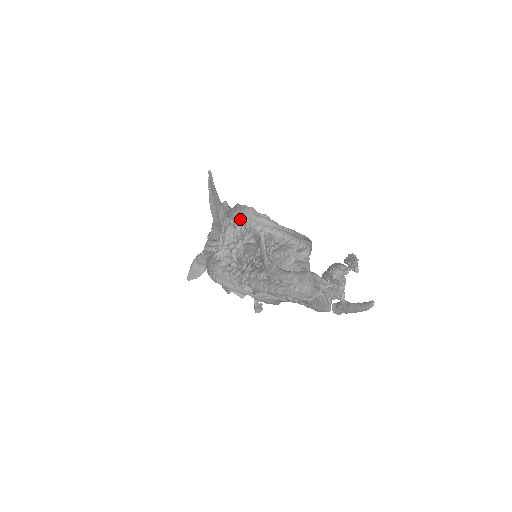
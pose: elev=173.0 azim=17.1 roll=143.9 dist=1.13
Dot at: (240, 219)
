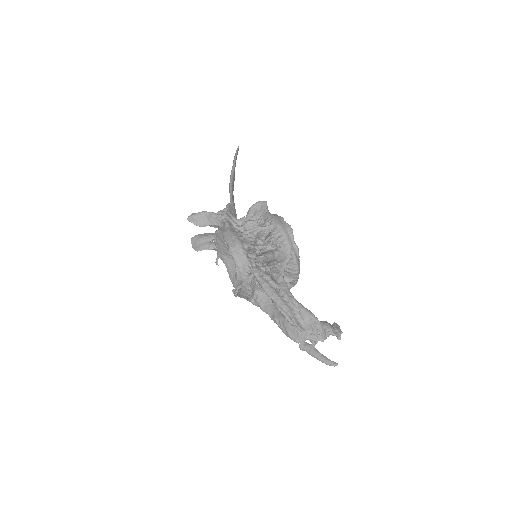
Dot at: (283, 233)
